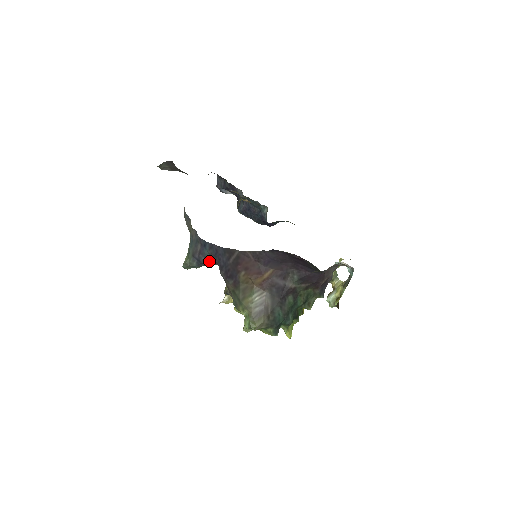
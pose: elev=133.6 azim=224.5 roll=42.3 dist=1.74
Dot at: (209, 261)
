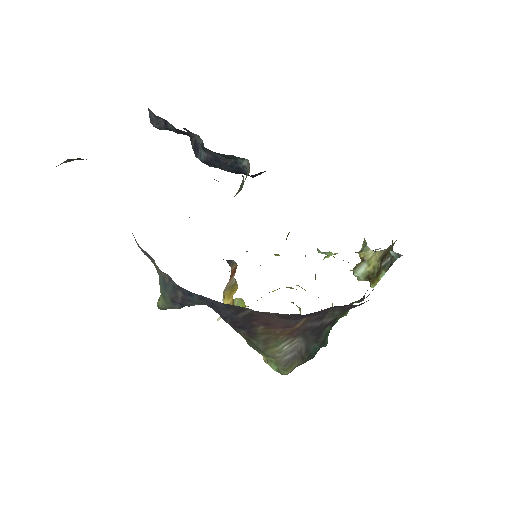
Dot at: occluded
